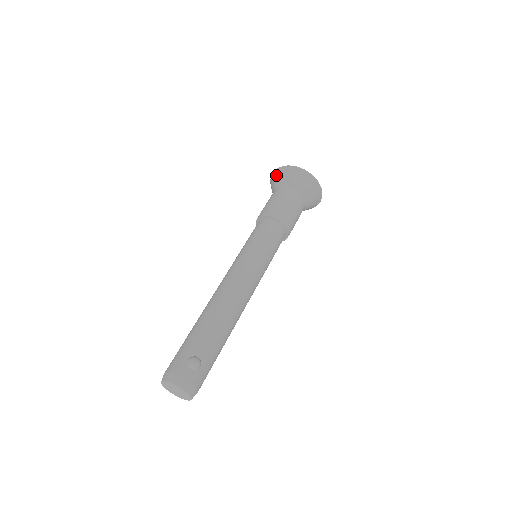
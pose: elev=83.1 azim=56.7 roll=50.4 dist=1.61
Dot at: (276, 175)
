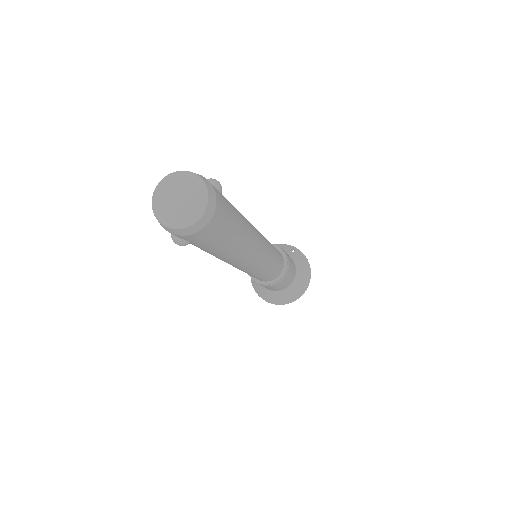
Dot at: occluded
